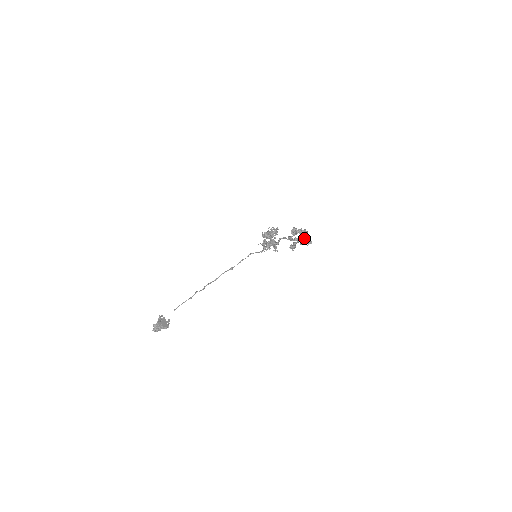
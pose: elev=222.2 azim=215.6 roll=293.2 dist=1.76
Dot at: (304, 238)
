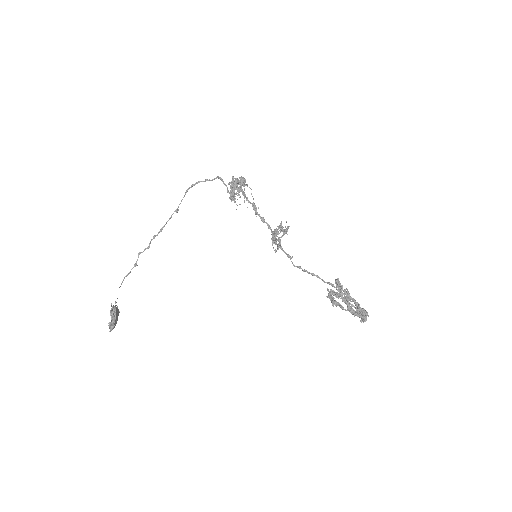
Dot at: (363, 320)
